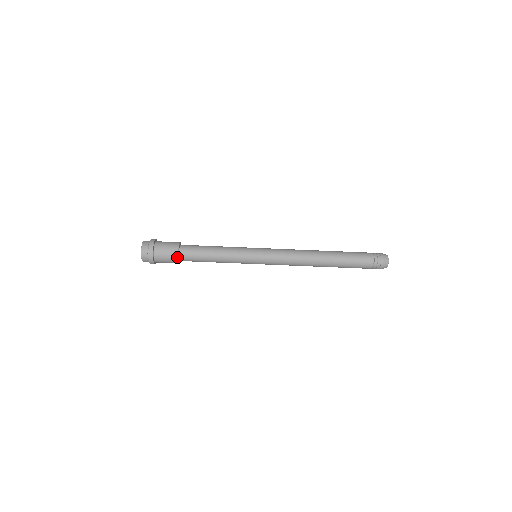
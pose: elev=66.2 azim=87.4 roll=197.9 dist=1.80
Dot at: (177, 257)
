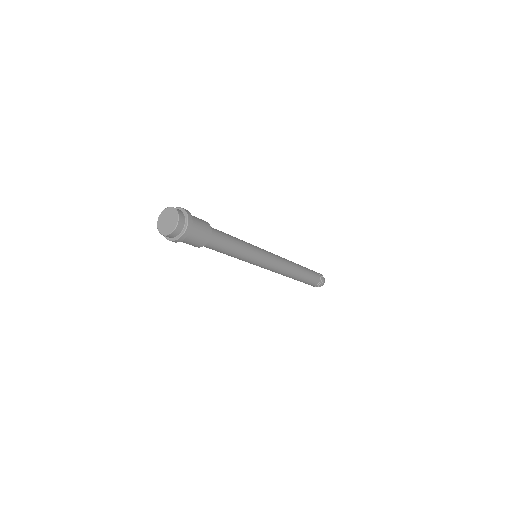
Dot at: (203, 245)
